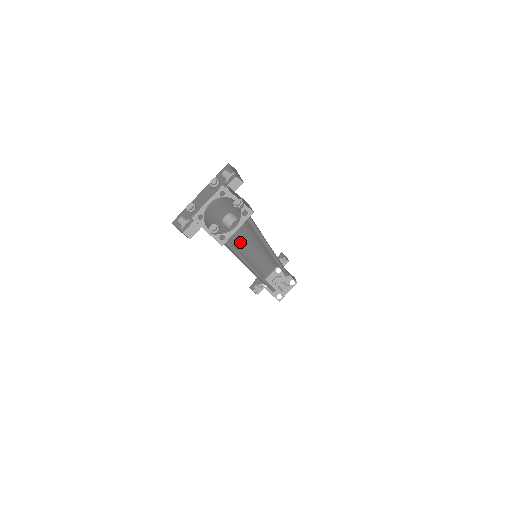
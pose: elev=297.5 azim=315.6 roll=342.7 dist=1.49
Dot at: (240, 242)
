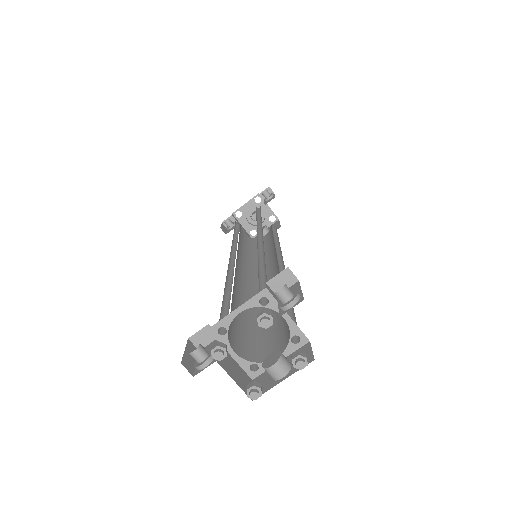
Dot at: occluded
